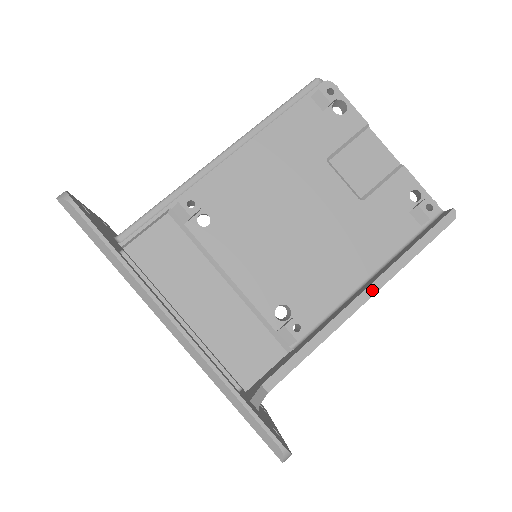
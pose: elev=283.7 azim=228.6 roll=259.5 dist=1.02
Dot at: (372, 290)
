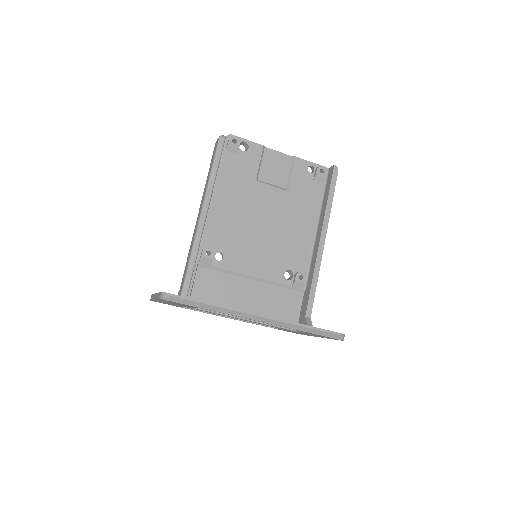
Dot at: (324, 234)
